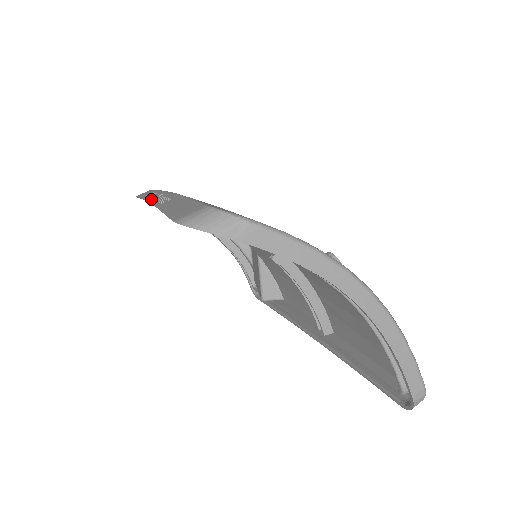
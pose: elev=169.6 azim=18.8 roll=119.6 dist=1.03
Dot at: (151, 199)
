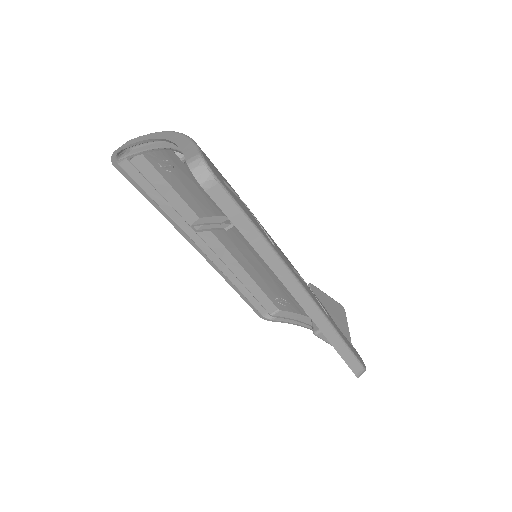
Dot at: (196, 246)
